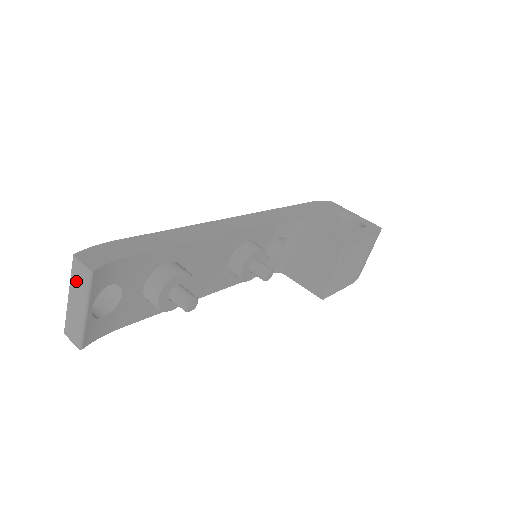
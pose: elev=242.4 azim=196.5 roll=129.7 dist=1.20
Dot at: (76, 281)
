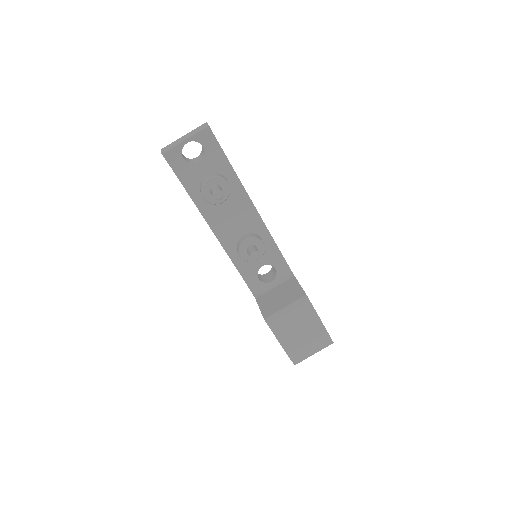
Dot at: (196, 130)
